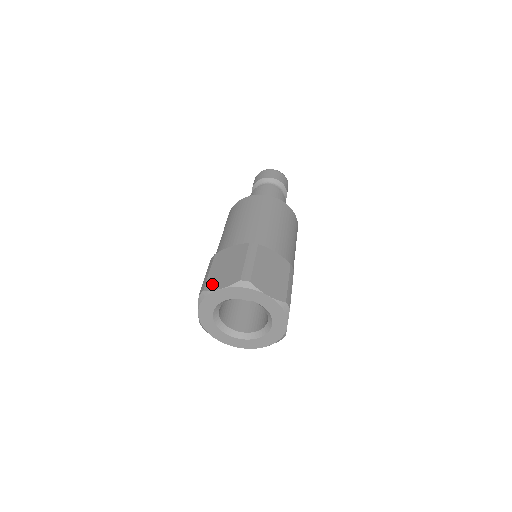
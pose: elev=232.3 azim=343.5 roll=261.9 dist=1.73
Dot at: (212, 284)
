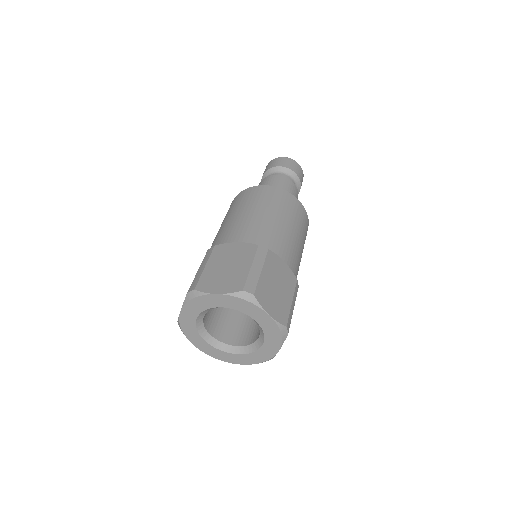
Dot at: occluded
